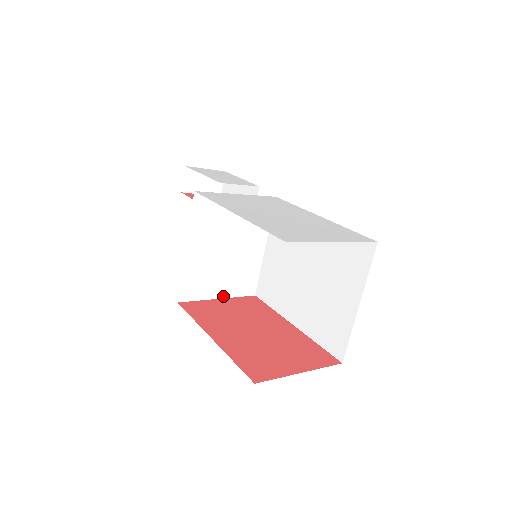
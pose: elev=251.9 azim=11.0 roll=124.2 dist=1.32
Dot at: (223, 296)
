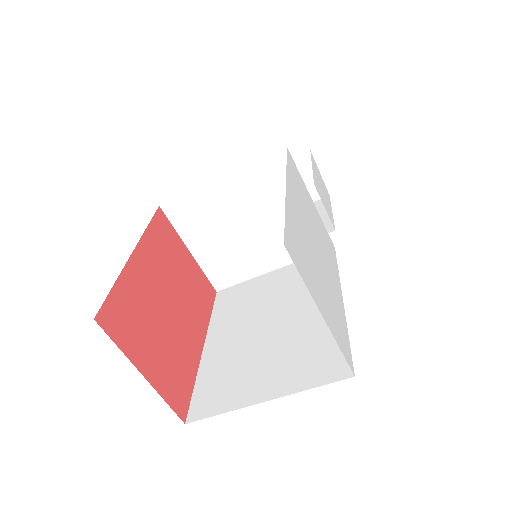
Dot at: (195, 254)
